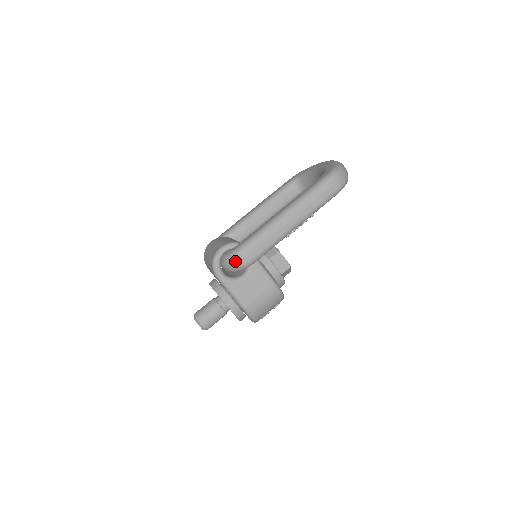
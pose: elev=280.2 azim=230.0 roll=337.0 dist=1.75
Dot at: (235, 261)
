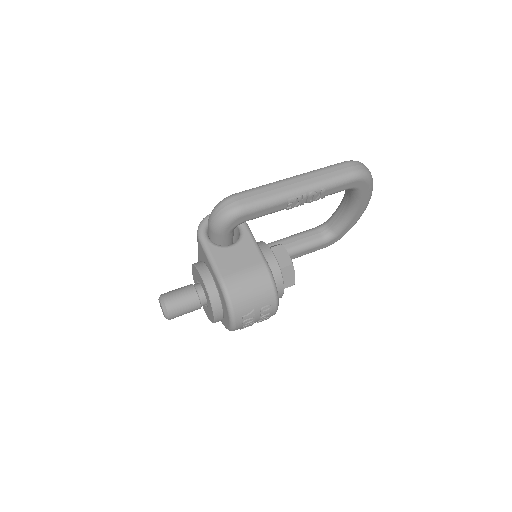
Dot at: (222, 206)
